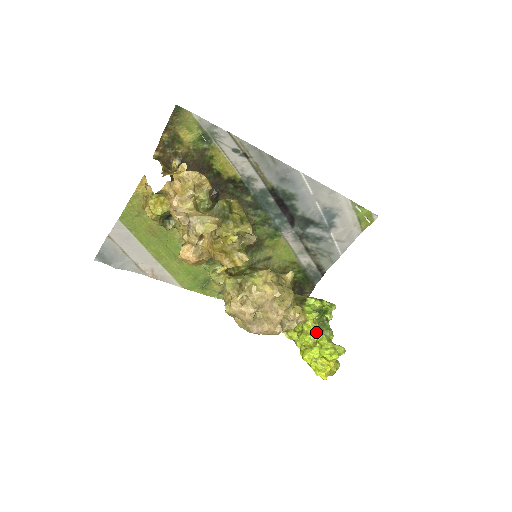
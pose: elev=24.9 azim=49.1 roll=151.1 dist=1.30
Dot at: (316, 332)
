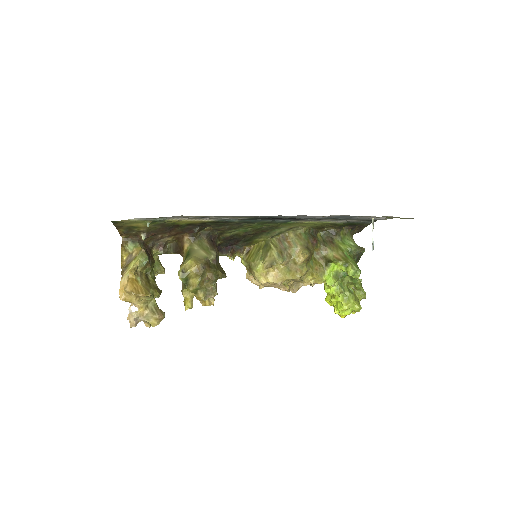
Dot at: (333, 292)
